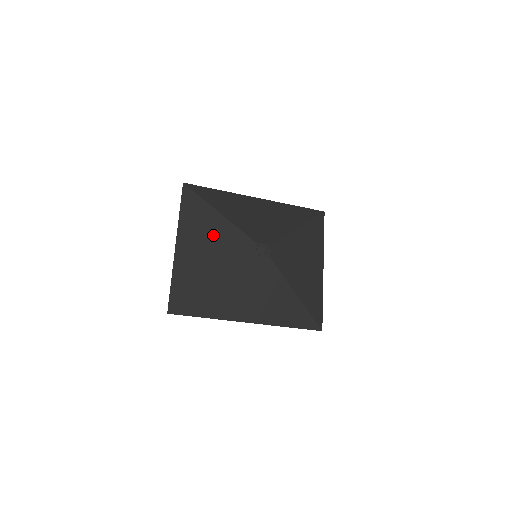
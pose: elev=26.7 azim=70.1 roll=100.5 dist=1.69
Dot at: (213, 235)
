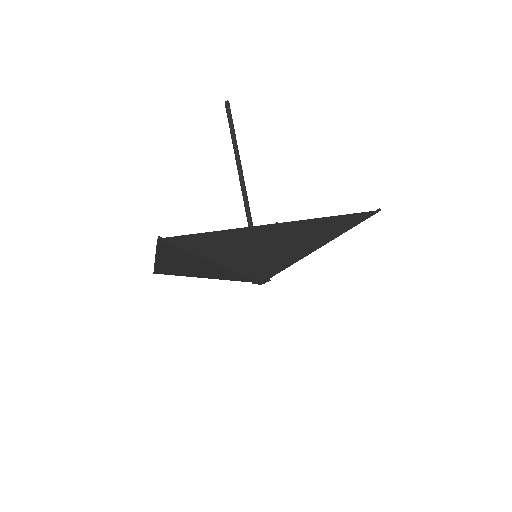
Dot at: (202, 267)
